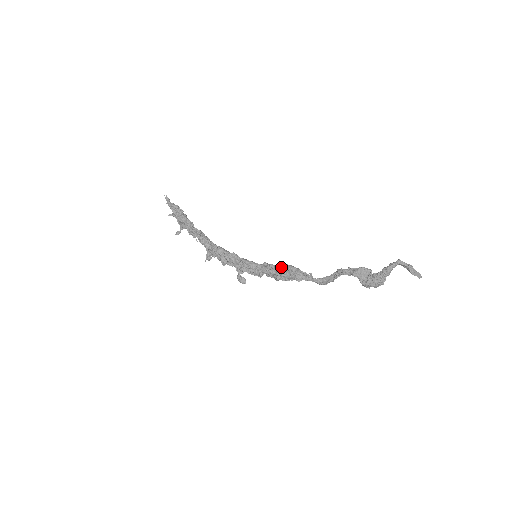
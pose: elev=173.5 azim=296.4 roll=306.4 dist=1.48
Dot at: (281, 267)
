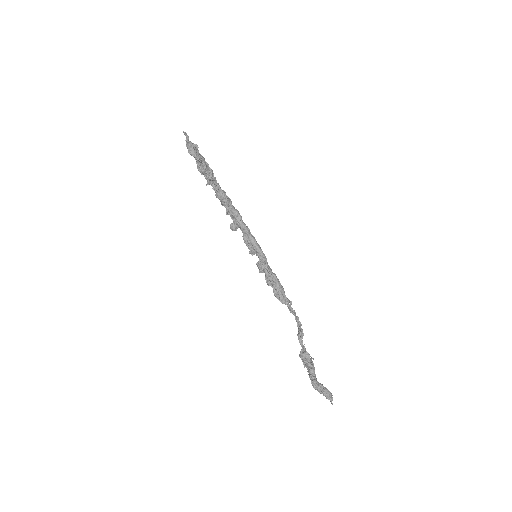
Dot at: (271, 281)
